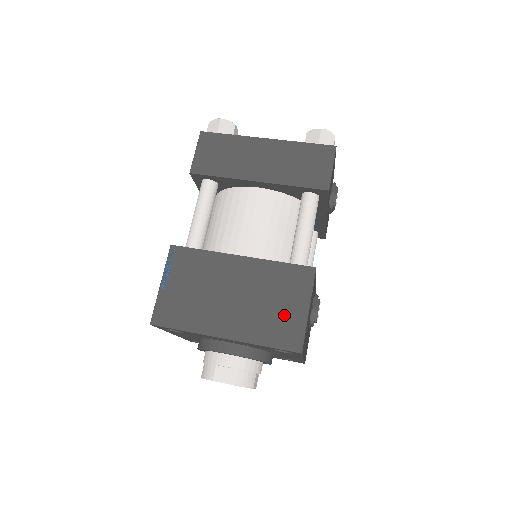
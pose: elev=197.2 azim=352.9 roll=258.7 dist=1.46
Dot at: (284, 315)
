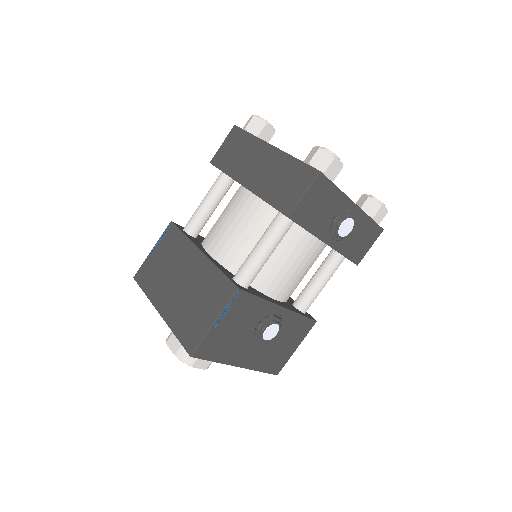
Dot at: (198, 317)
